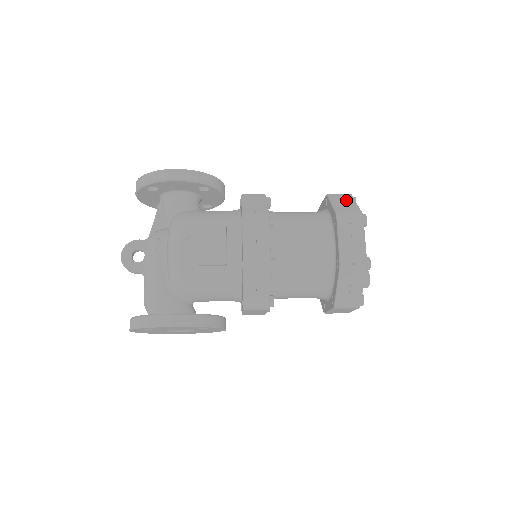
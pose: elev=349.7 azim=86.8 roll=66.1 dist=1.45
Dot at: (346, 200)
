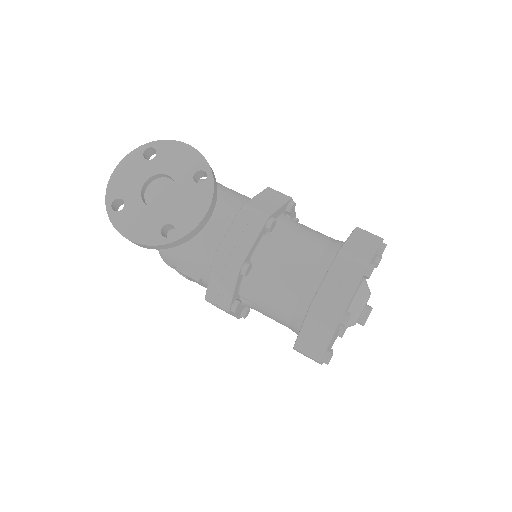
Dot at: (322, 331)
